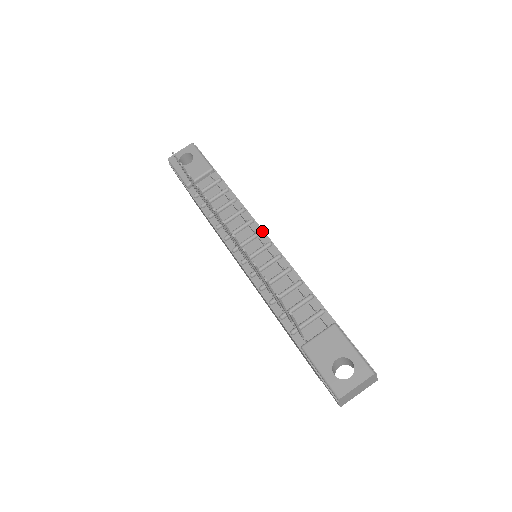
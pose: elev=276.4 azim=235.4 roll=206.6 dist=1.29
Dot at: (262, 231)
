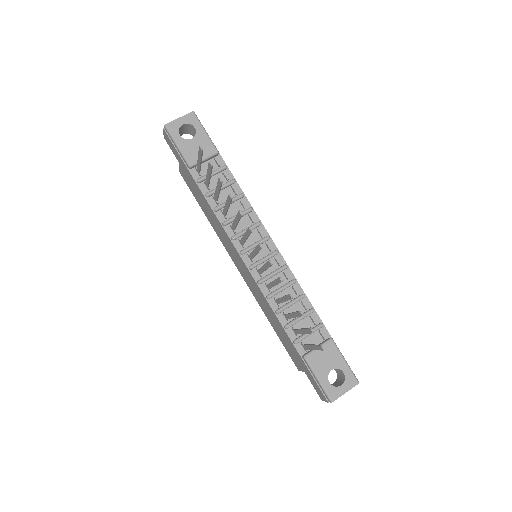
Dot at: (270, 237)
